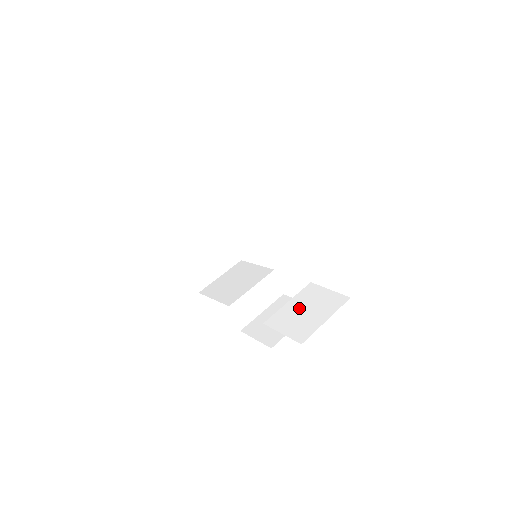
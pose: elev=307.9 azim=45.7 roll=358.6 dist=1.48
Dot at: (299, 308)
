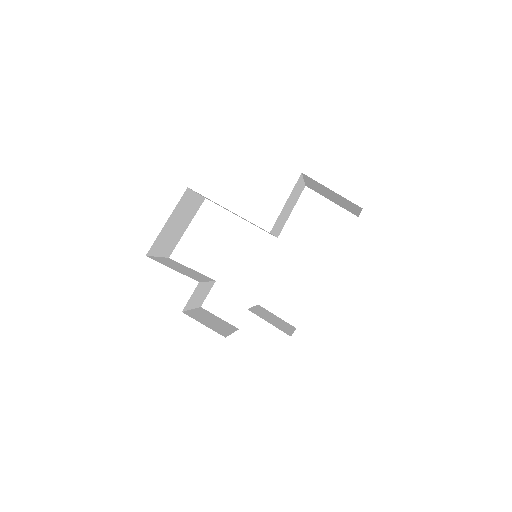
Dot at: (266, 315)
